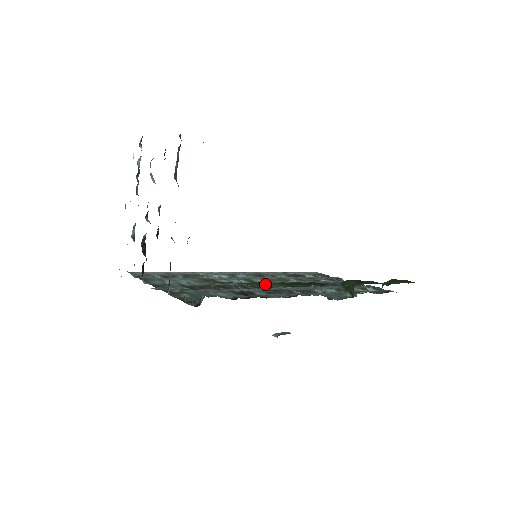
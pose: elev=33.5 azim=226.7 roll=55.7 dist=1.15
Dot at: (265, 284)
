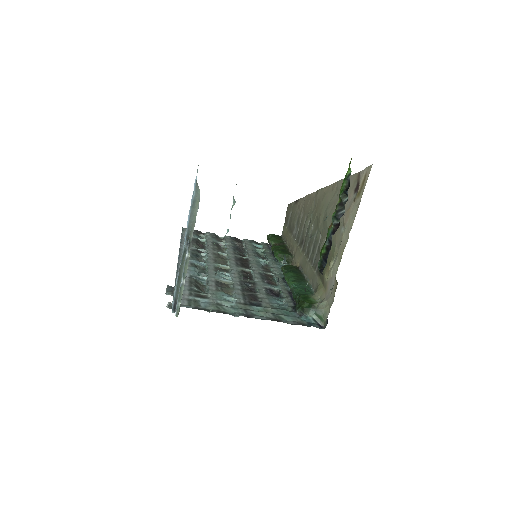
Dot at: (306, 287)
